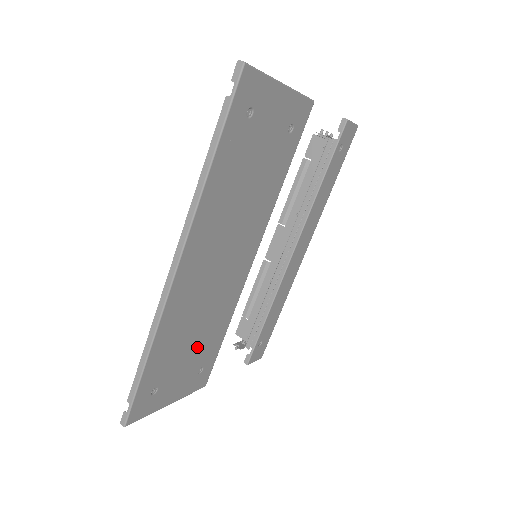
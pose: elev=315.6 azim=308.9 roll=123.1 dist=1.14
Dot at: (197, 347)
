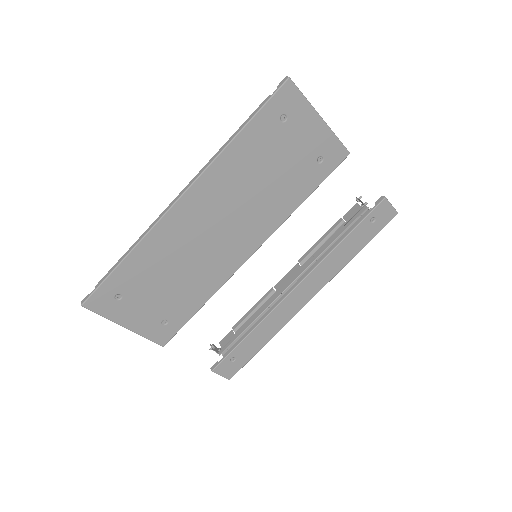
Dot at: (170, 293)
